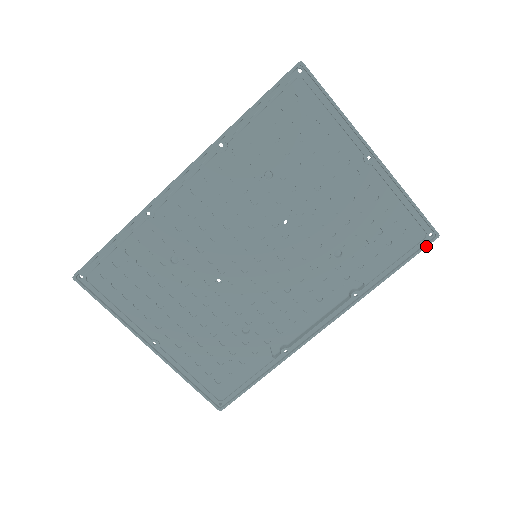
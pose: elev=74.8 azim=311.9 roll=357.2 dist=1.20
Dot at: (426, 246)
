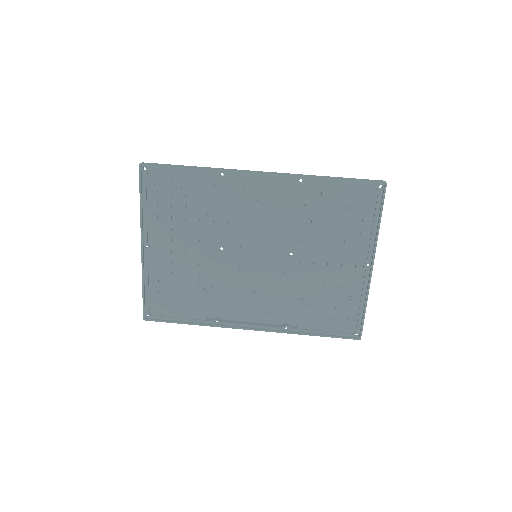
Dot at: (349, 338)
